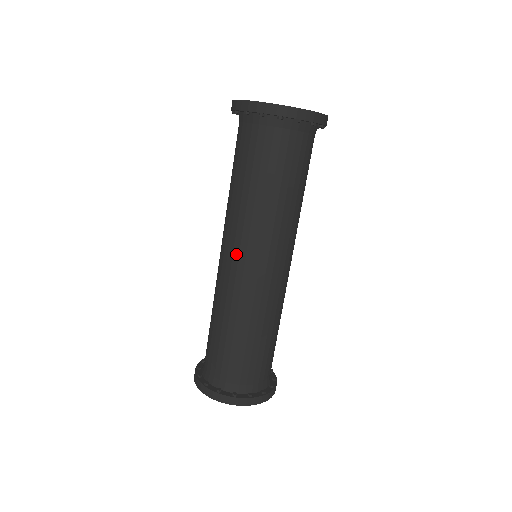
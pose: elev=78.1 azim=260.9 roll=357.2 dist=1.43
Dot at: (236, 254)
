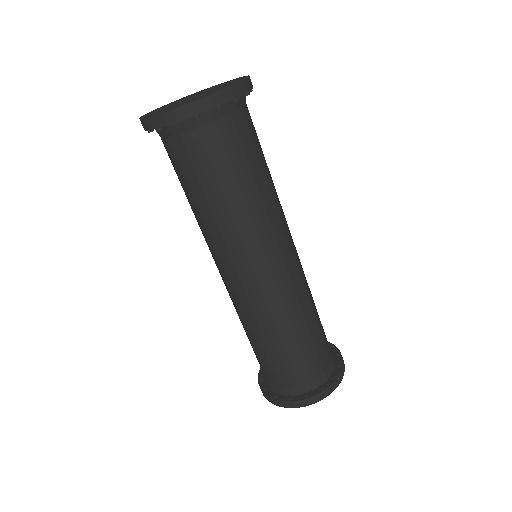
Dot at: (233, 272)
